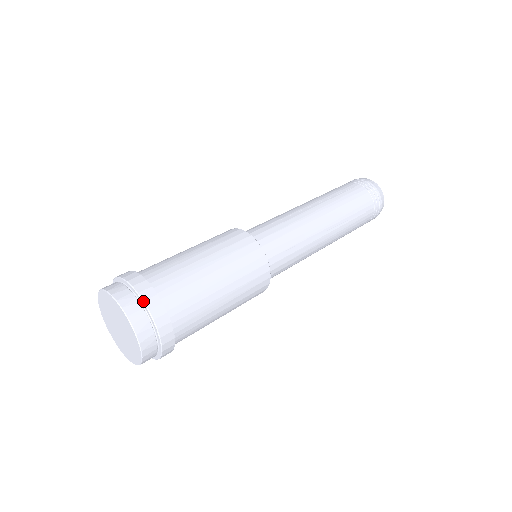
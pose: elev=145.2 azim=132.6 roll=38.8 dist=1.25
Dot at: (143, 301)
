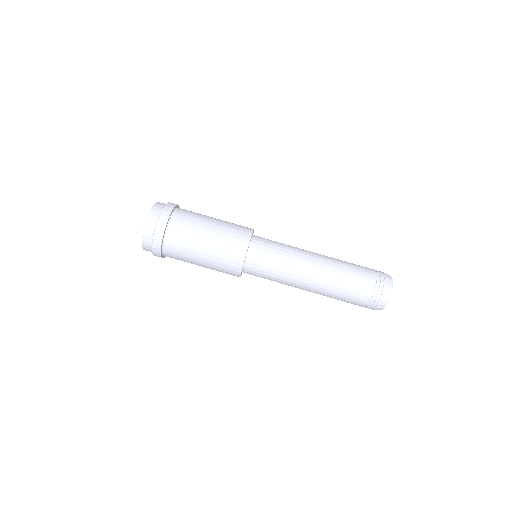
Dot at: (153, 237)
